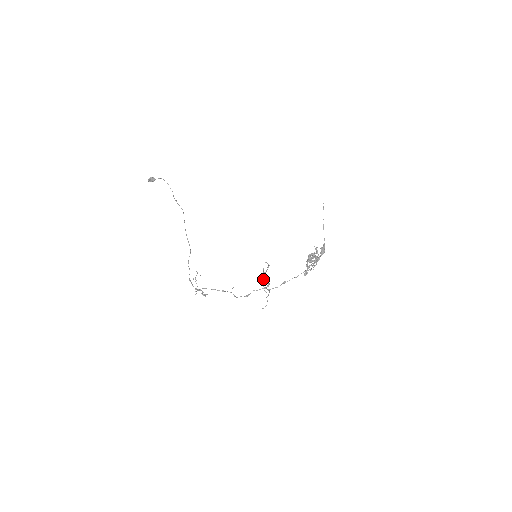
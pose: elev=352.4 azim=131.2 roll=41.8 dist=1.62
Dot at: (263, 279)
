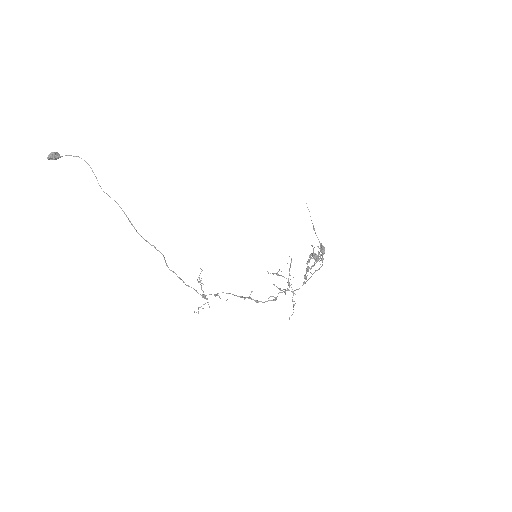
Dot at: (286, 278)
